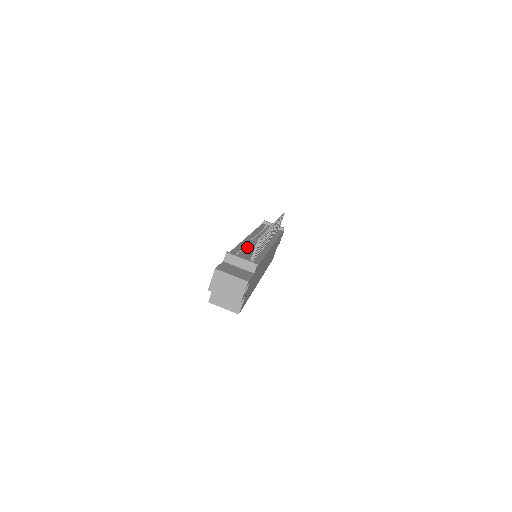
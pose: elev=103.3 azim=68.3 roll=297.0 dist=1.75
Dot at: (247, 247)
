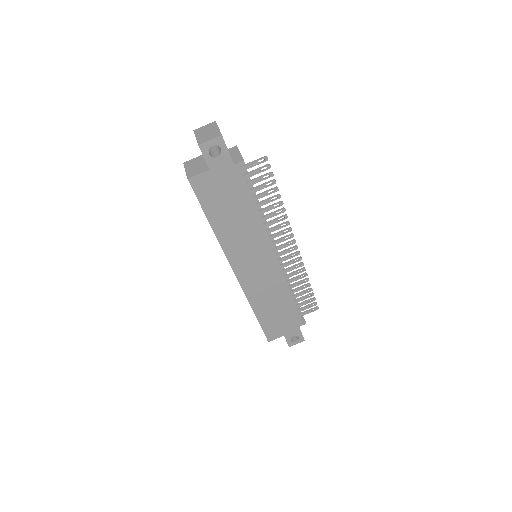
Dot at: occluded
